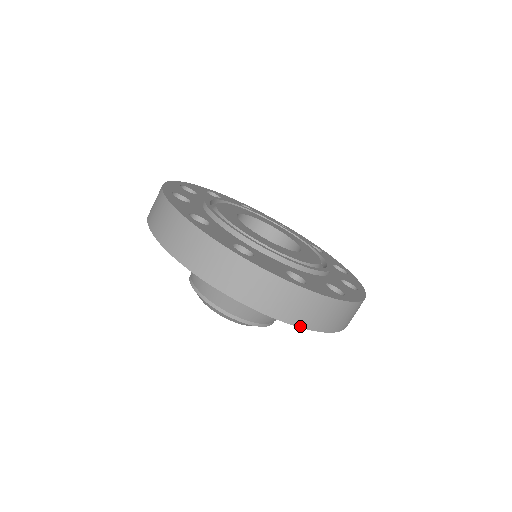
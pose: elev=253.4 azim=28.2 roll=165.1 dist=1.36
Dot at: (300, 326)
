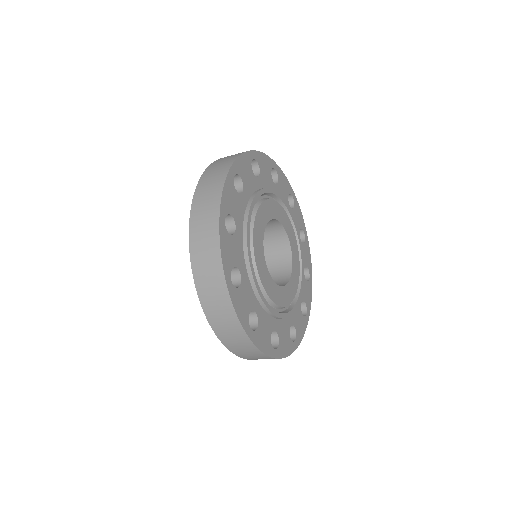
Dot at: occluded
